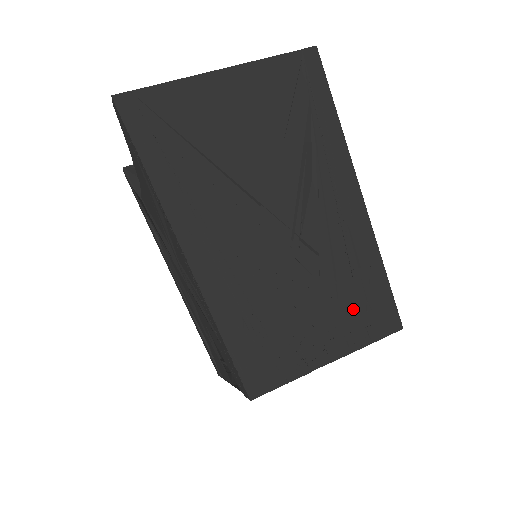
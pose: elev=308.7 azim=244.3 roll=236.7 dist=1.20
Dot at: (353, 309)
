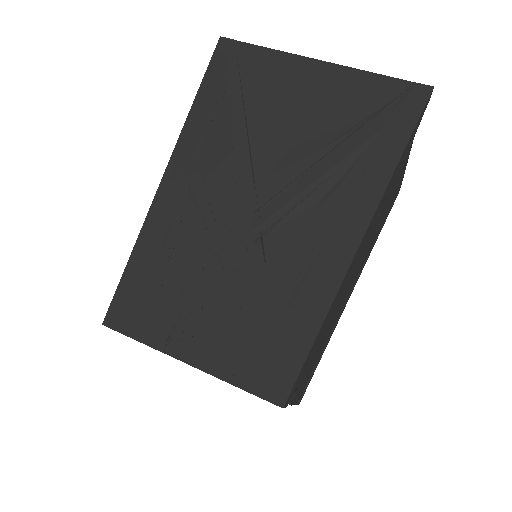
Dot at: (250, 338)
